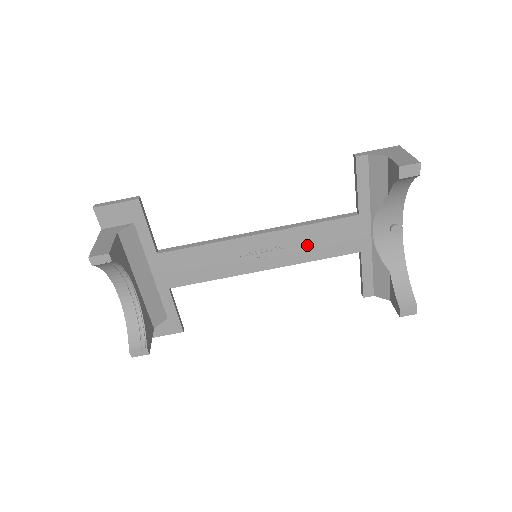
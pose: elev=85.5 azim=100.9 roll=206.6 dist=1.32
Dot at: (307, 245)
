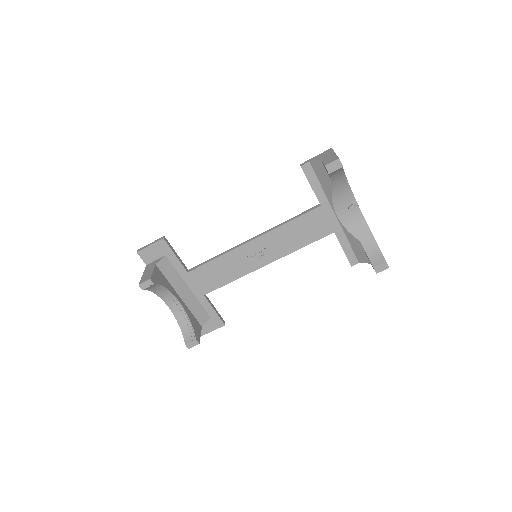
Dot at: (291, 238)
